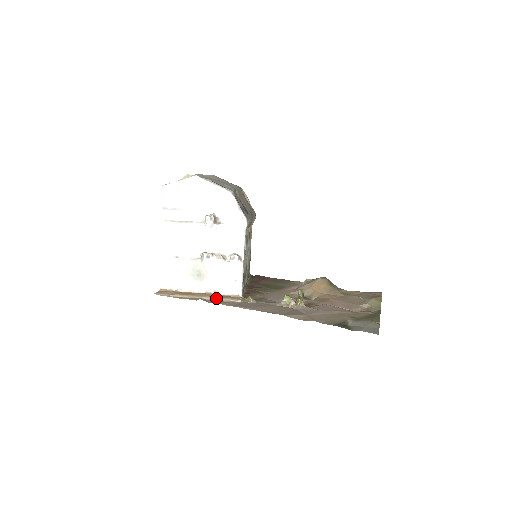
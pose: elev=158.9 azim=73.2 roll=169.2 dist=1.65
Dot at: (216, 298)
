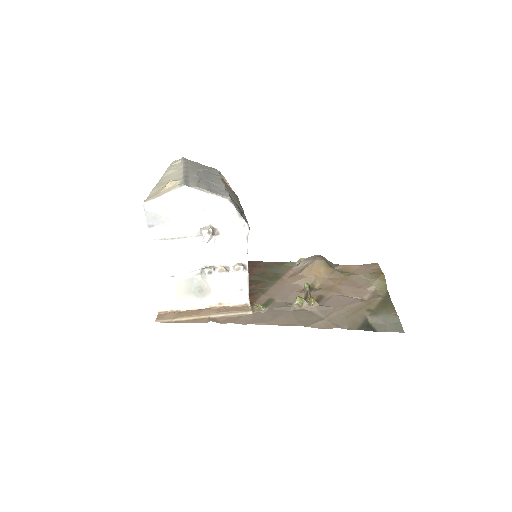
Dot at: (225, 314)
